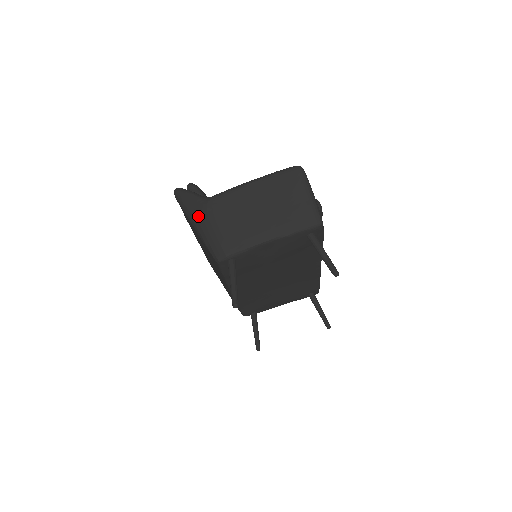
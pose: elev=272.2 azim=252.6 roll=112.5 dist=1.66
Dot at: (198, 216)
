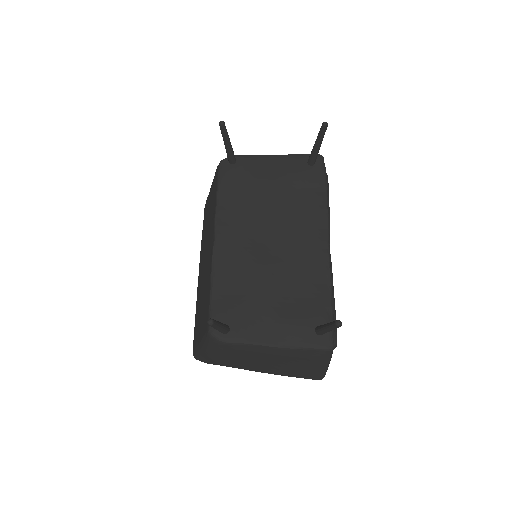
Dot at: occluded
